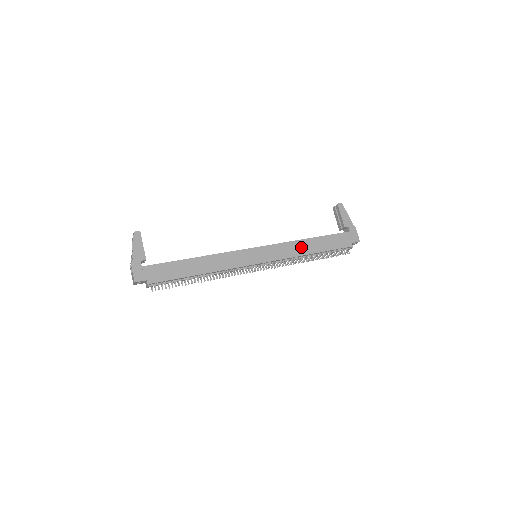
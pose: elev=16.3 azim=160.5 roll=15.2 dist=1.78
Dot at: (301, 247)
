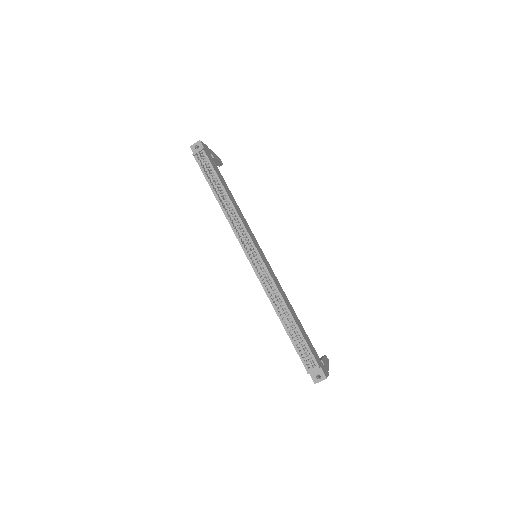
Dot at: (287, 301)
